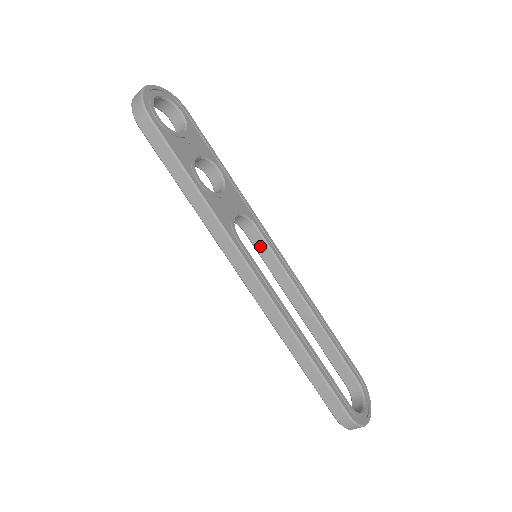
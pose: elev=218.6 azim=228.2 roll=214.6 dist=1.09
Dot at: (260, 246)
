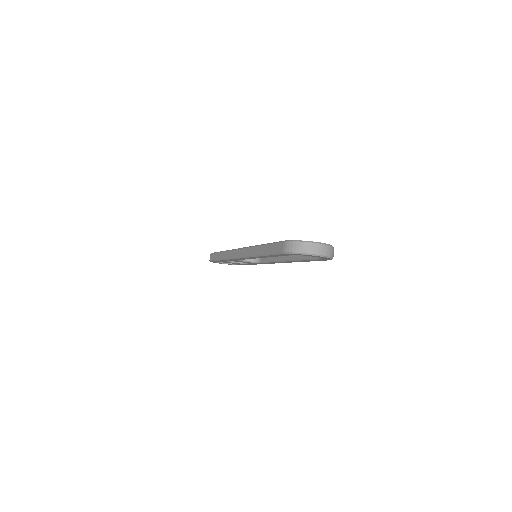
Dot at: (266, 258)
